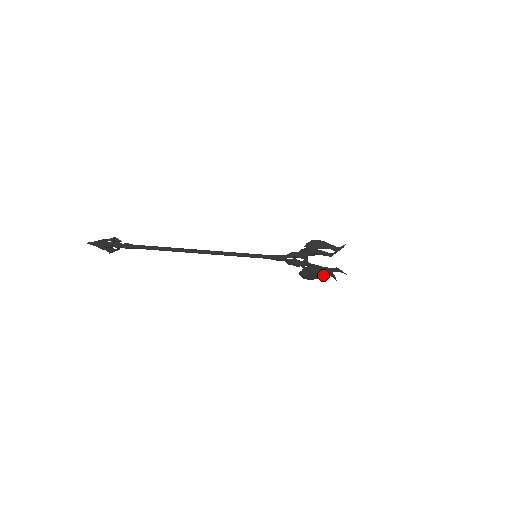
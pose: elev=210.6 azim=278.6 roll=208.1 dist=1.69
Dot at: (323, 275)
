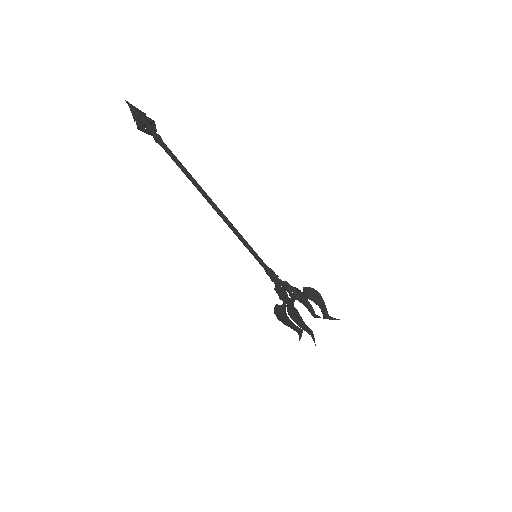
Dot at: (293, 326)
